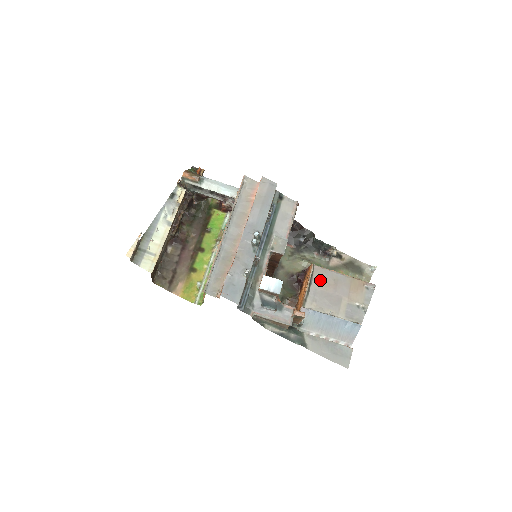
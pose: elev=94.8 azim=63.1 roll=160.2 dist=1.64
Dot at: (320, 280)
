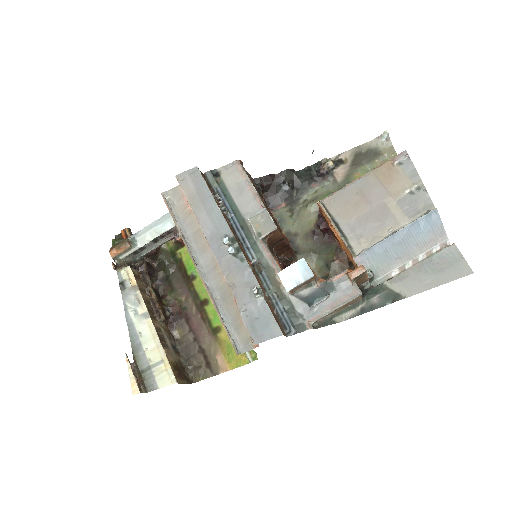
Dot at: (343, 210)
